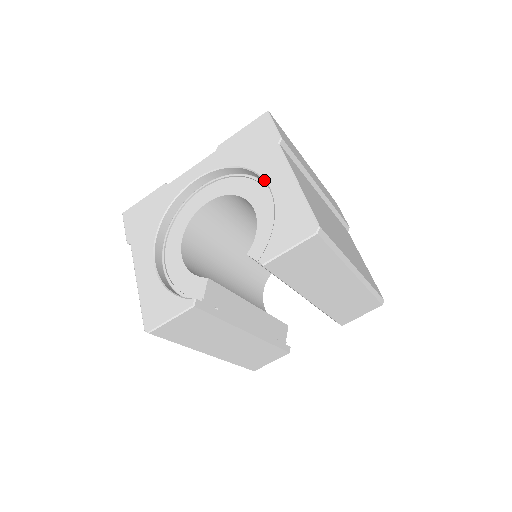
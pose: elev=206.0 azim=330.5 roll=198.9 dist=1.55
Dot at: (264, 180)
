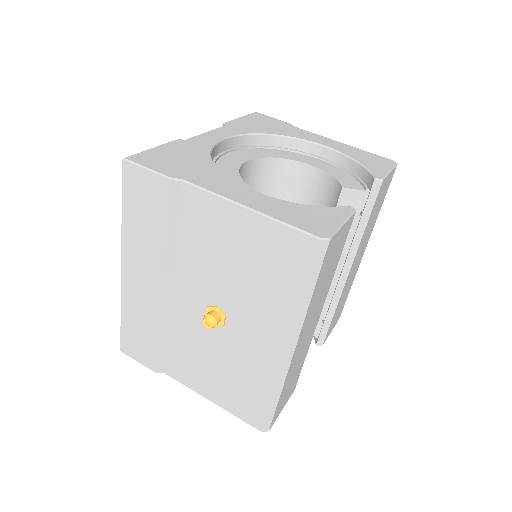
Dot at: (310, 141)
